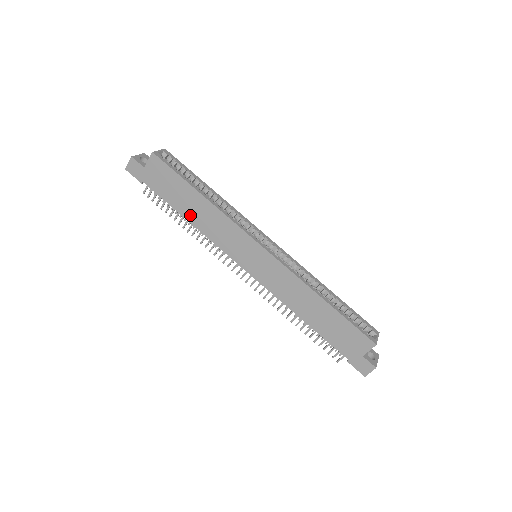
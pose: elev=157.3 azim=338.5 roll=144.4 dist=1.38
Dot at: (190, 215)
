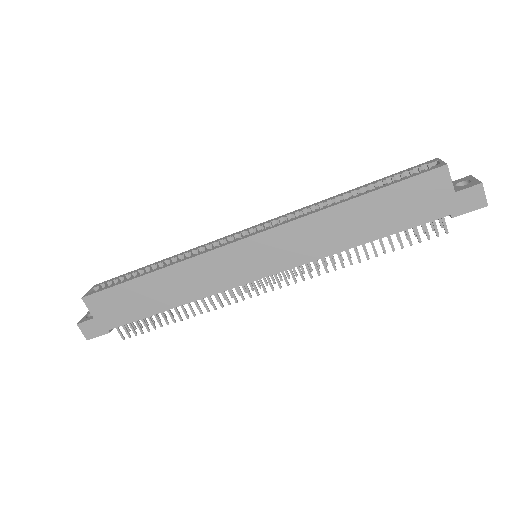
Dot at: (168, 301)
